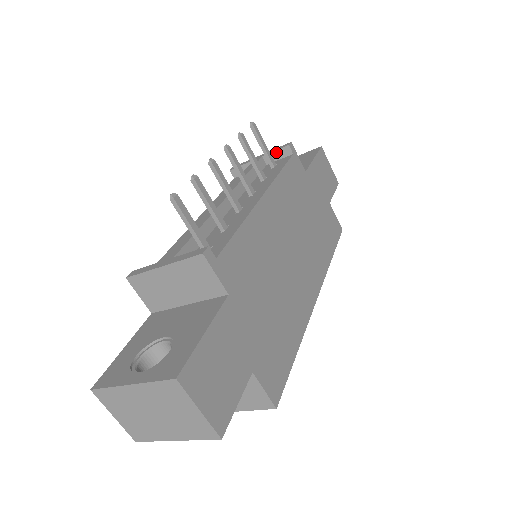
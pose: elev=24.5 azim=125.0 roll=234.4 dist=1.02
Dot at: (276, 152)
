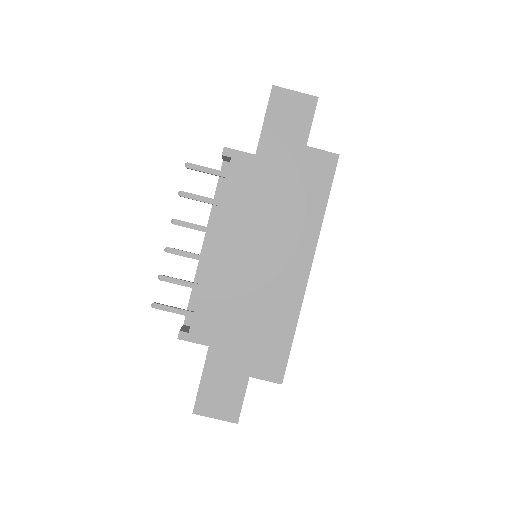
Dot at: (224, 158)
